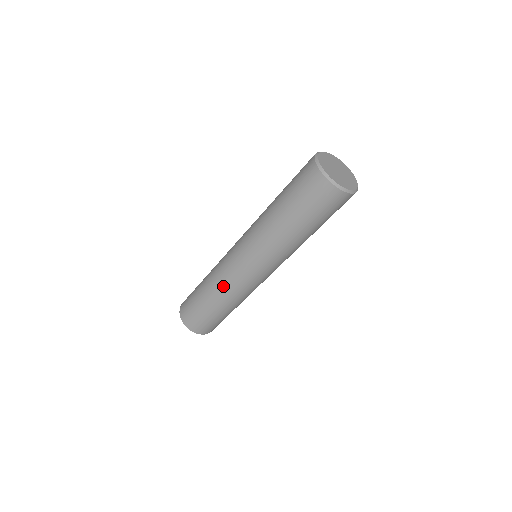
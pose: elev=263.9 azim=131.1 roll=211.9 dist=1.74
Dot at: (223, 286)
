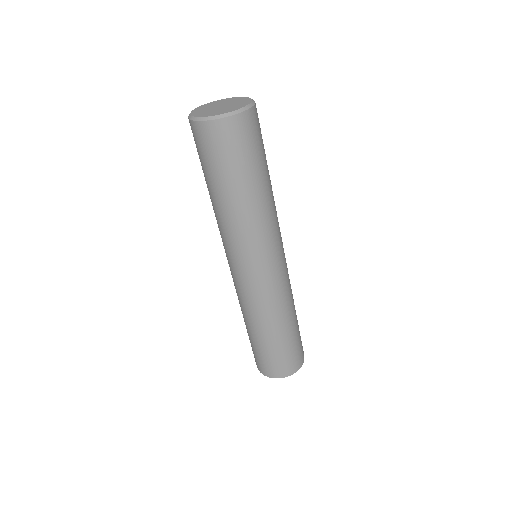
Dot at: (262, 310)
